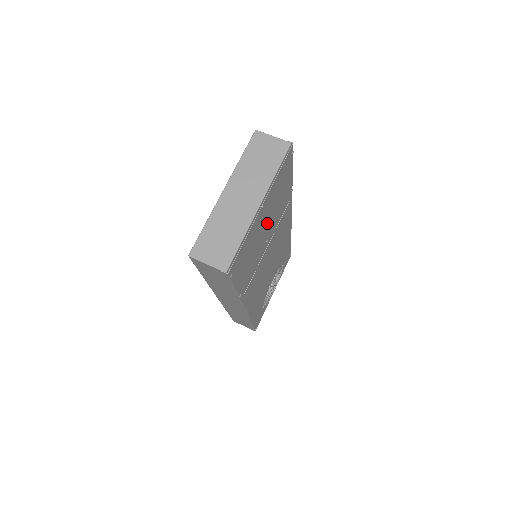
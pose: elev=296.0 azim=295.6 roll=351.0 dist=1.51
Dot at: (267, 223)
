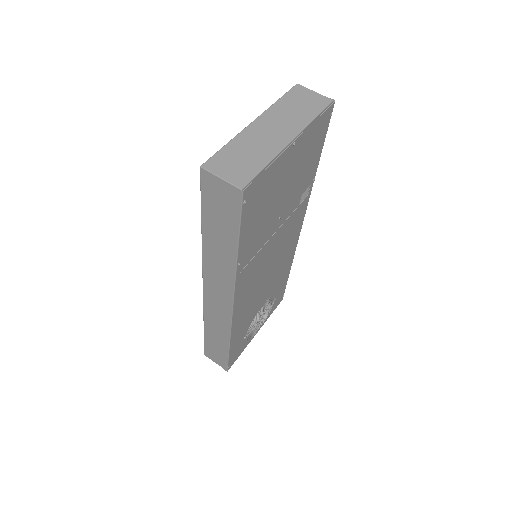
Dot at: (288, 186)
